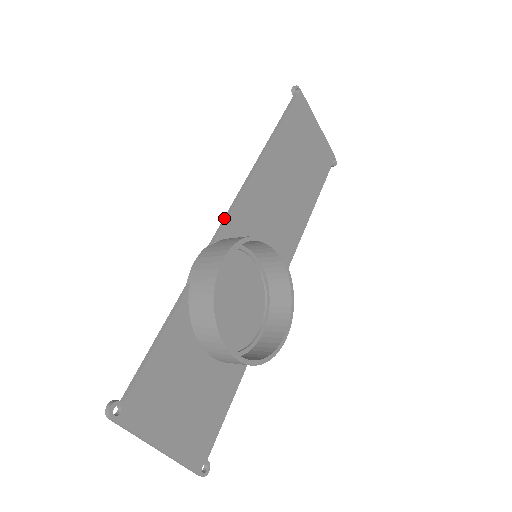
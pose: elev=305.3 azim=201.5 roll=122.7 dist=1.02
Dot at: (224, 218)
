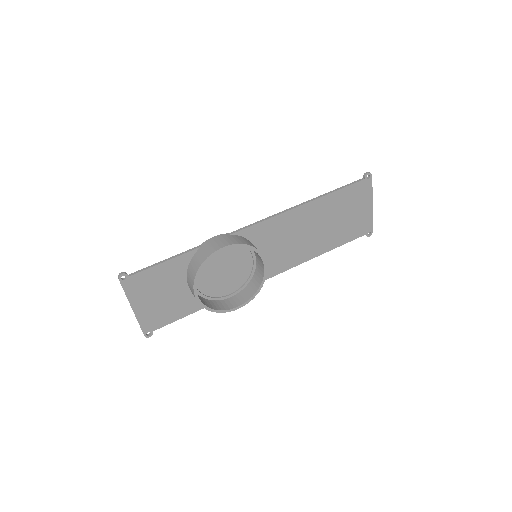
Dot at: (249, 225)
